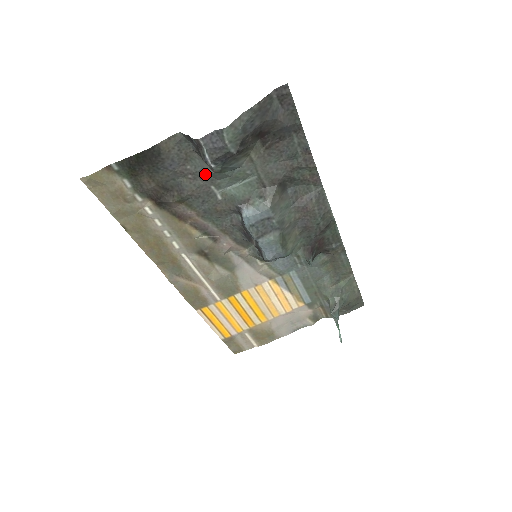
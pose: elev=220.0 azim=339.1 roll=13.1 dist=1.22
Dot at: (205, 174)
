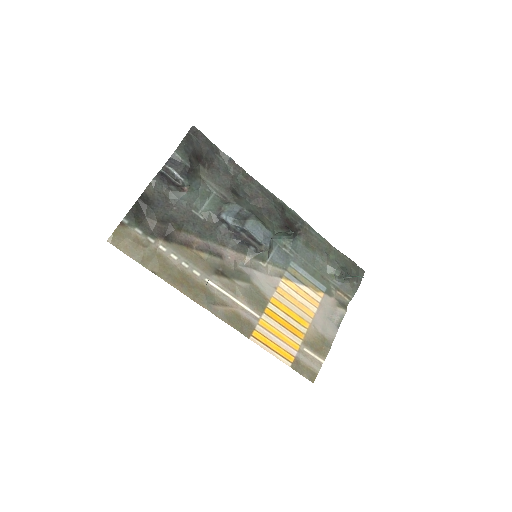
Dot at: (183, 202)
